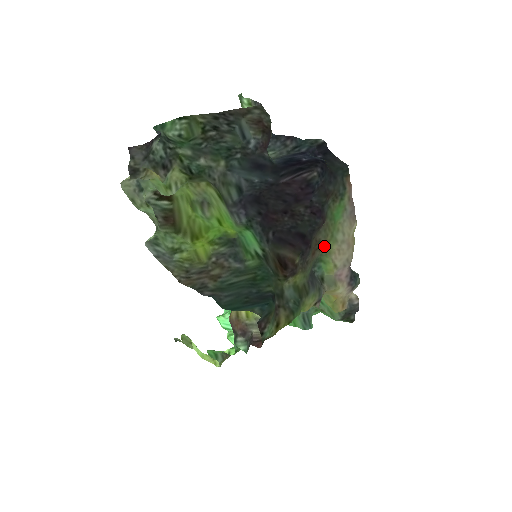
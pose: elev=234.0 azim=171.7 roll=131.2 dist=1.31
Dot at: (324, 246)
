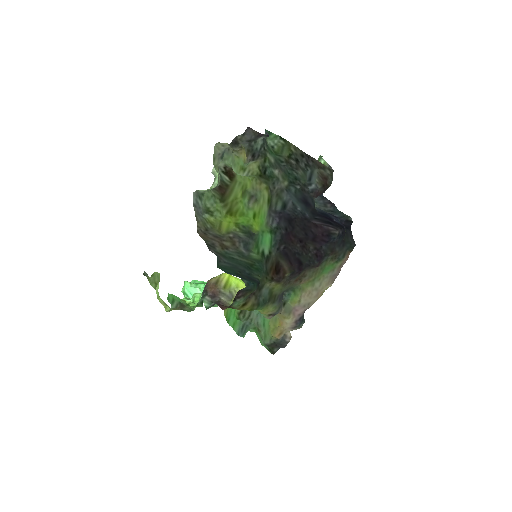
Dot at: (304, 282)
